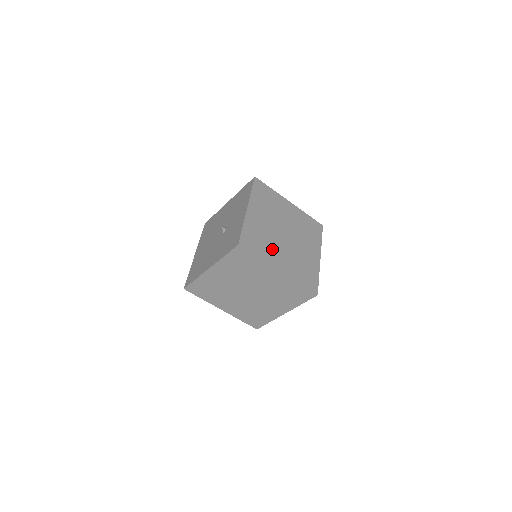
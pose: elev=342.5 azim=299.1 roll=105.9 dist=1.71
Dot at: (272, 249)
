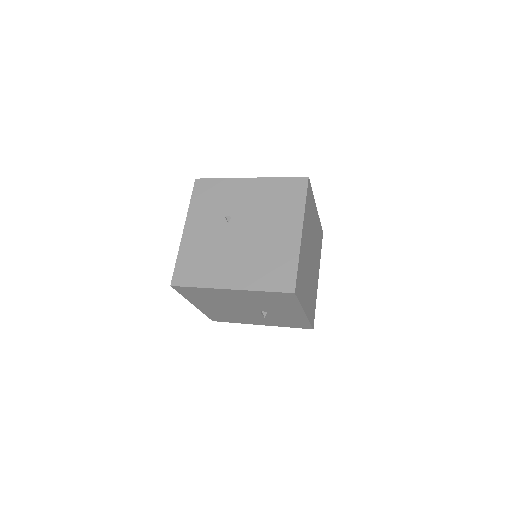
Dot at: (314, 284)
